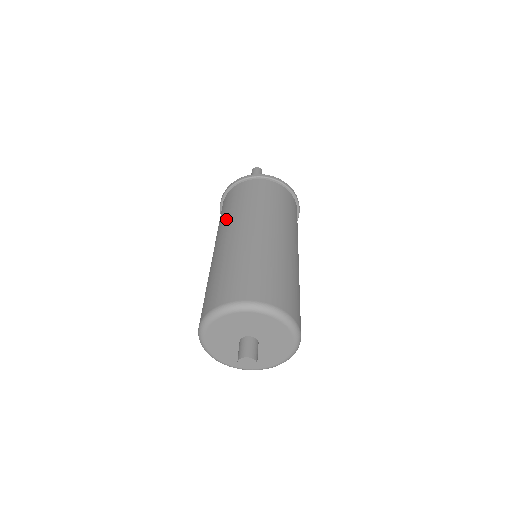
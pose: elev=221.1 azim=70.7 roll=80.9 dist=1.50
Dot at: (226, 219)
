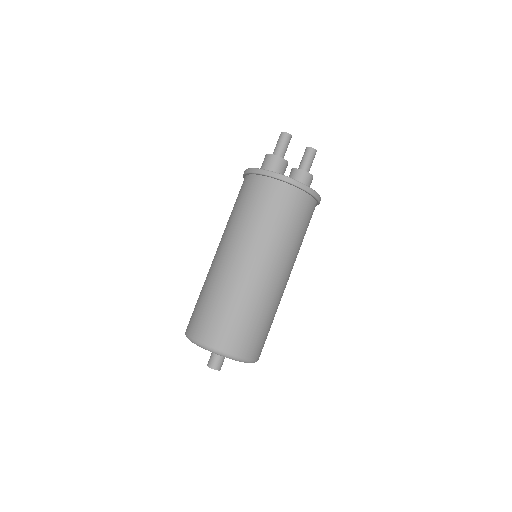
Dot at: occluded
